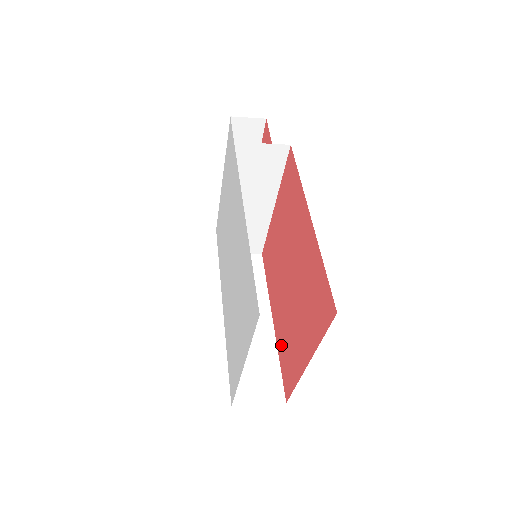
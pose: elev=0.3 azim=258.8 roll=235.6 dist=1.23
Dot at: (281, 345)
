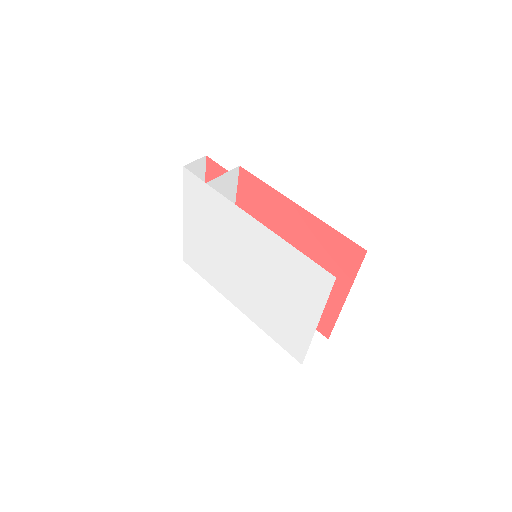
Dot at: occluded
